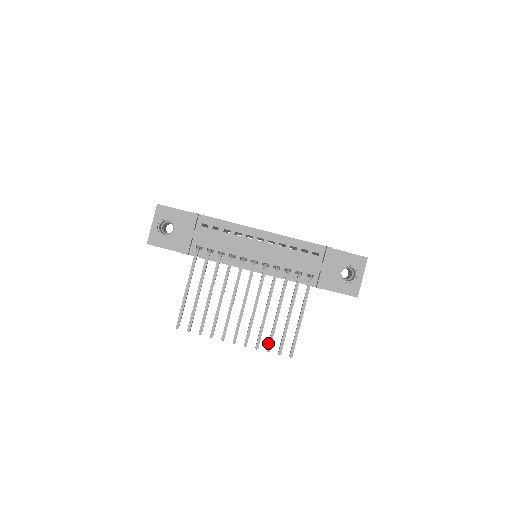
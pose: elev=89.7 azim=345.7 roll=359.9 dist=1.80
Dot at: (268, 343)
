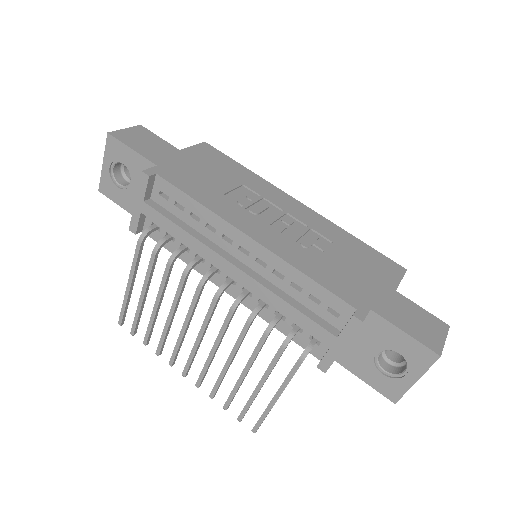
Dot at: (227, 399)
